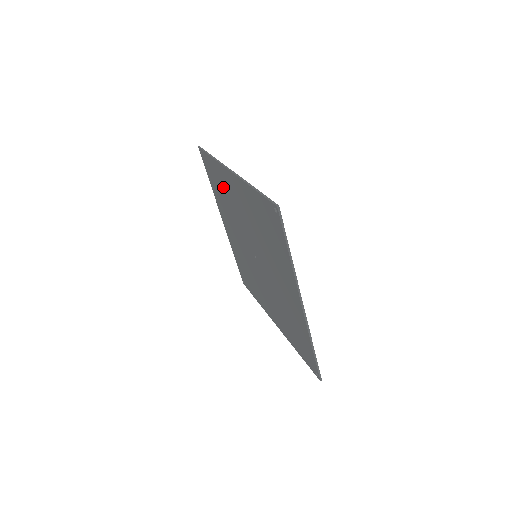
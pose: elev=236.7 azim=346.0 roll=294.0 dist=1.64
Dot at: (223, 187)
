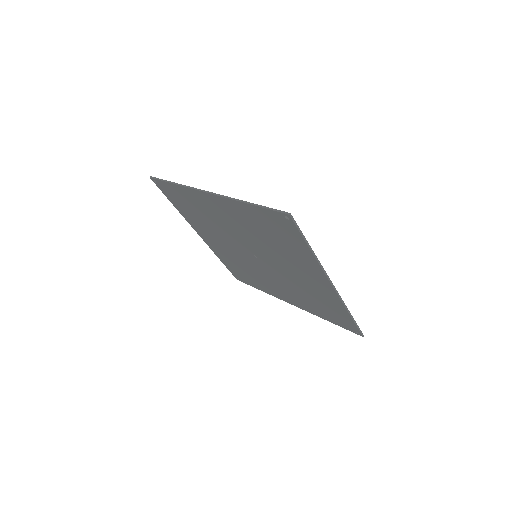
Dot at: (197, 207)
